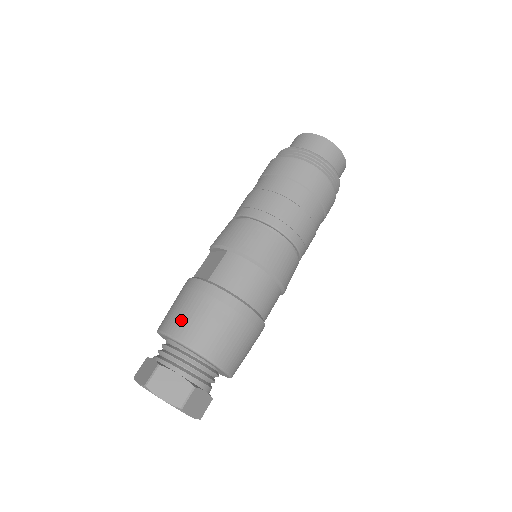
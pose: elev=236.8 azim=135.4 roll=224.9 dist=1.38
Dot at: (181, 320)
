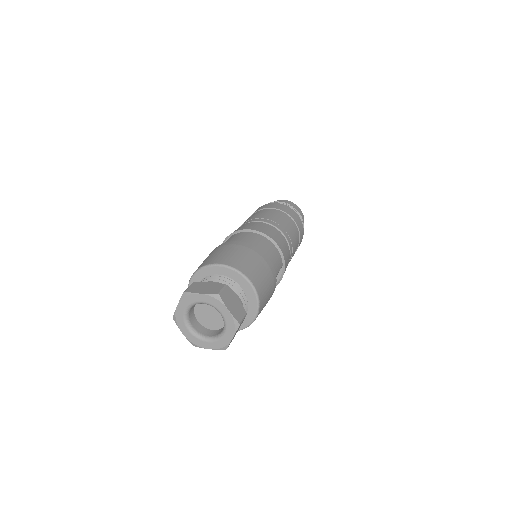
Dot at: (205, 261)
